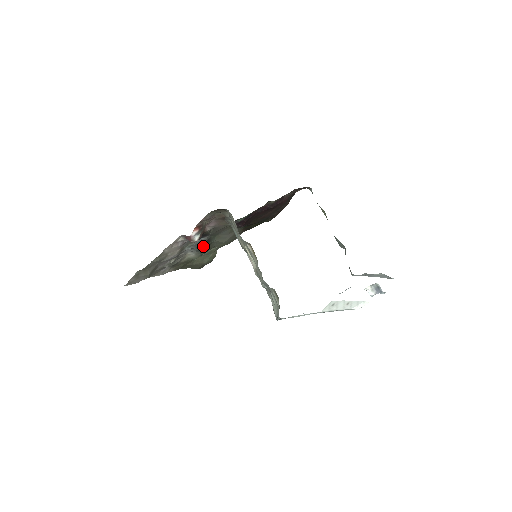
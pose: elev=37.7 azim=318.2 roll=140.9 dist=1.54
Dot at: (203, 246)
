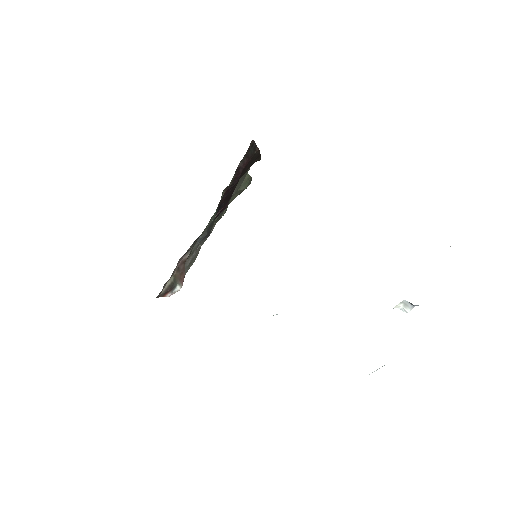
Dot at: (212, 225)
